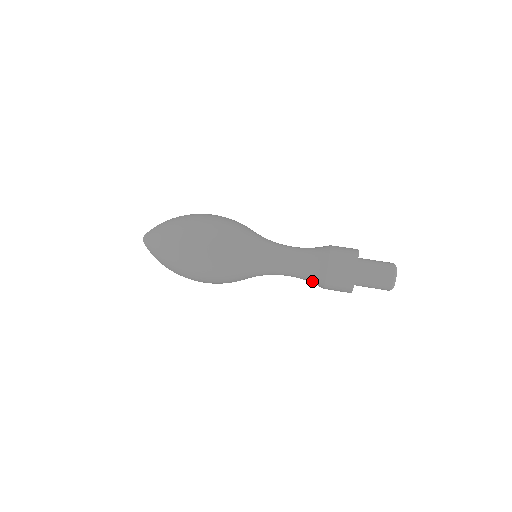
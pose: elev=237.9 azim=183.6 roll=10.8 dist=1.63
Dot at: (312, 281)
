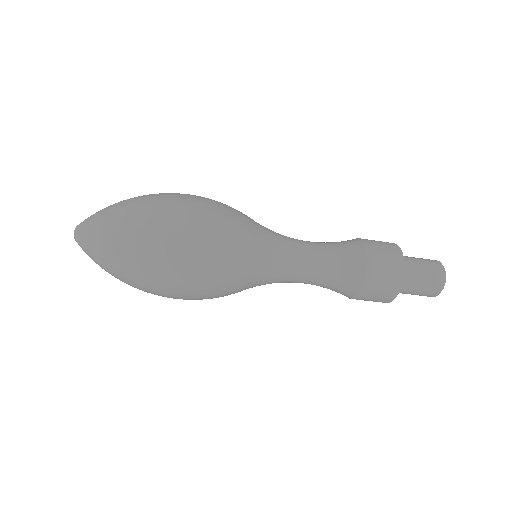
Dot at: (333, 290)
